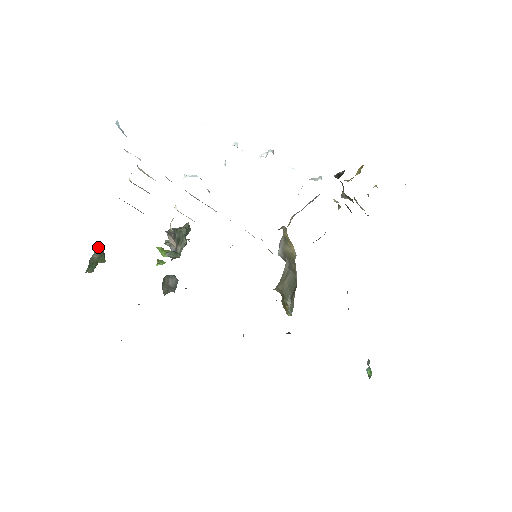
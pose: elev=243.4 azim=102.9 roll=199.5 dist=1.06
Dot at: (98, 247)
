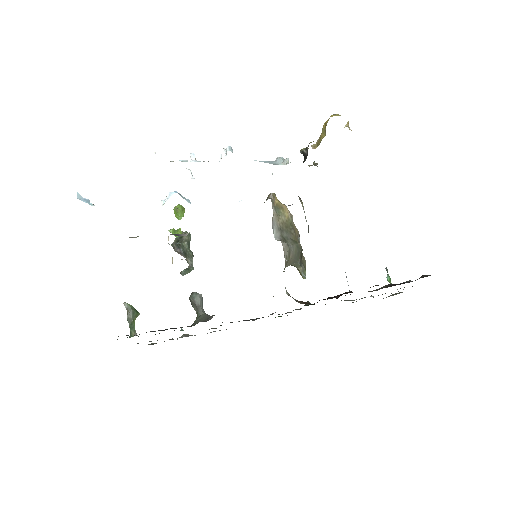
Dot at: (128, 308)
